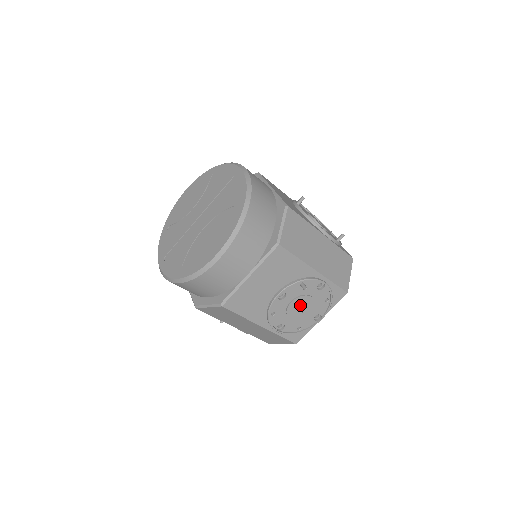
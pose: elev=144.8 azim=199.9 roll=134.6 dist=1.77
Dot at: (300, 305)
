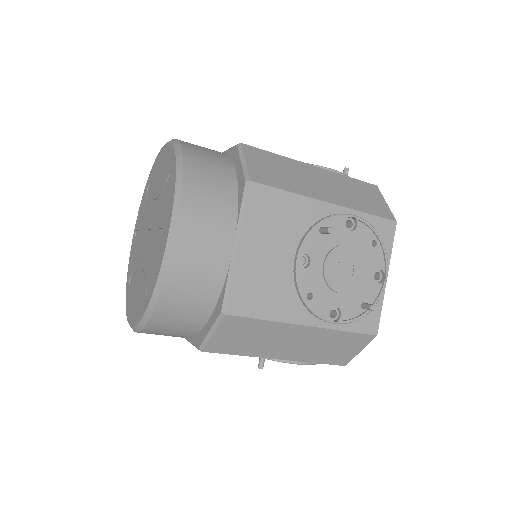
Dot at: occluded
